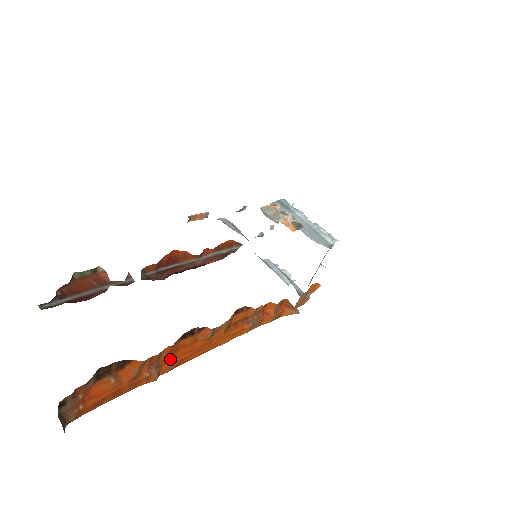
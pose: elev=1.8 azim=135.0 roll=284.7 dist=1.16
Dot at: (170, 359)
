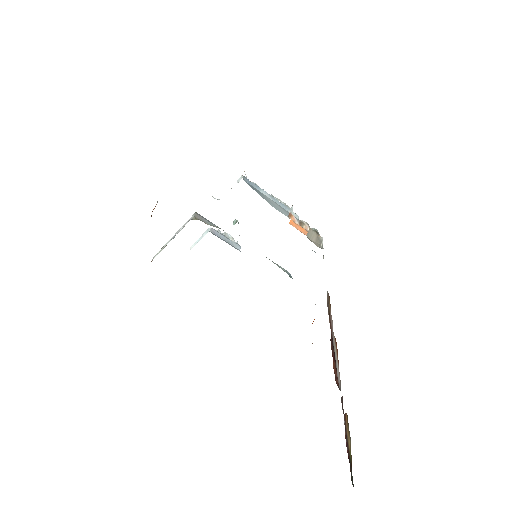
Dot at: occluded
